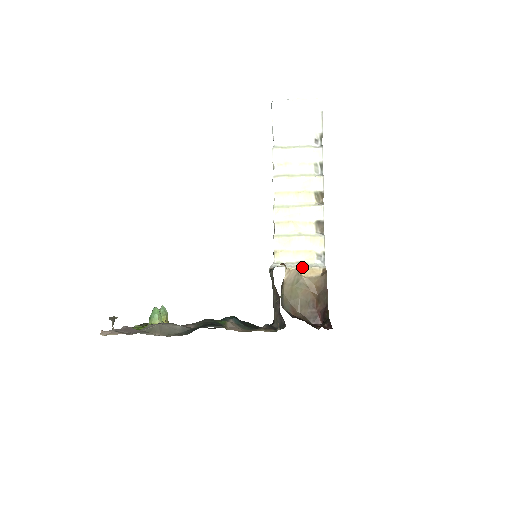
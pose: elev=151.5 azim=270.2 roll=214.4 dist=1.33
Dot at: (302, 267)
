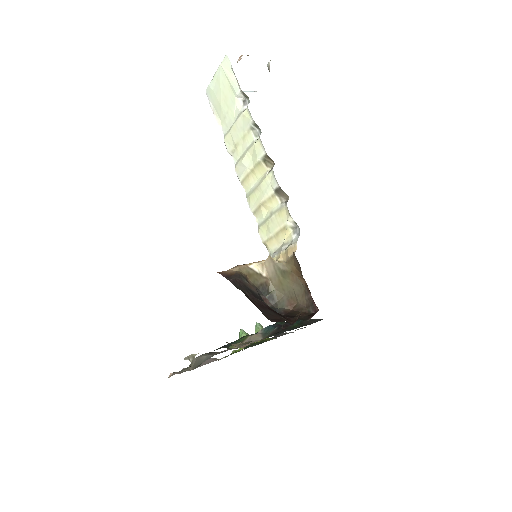
Dot at: (283, 251)
